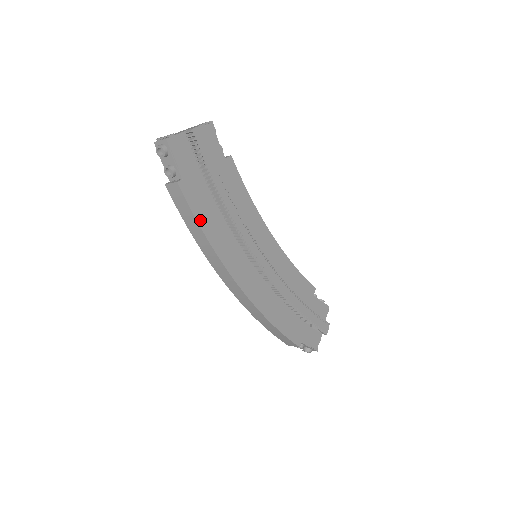
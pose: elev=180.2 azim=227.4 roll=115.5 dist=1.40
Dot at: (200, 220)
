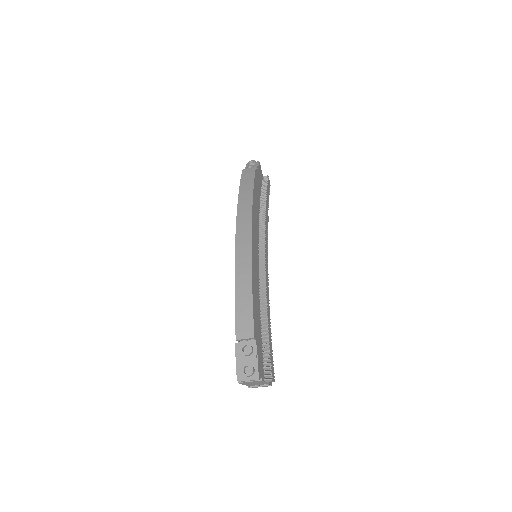
Dot at: (255, 186)
